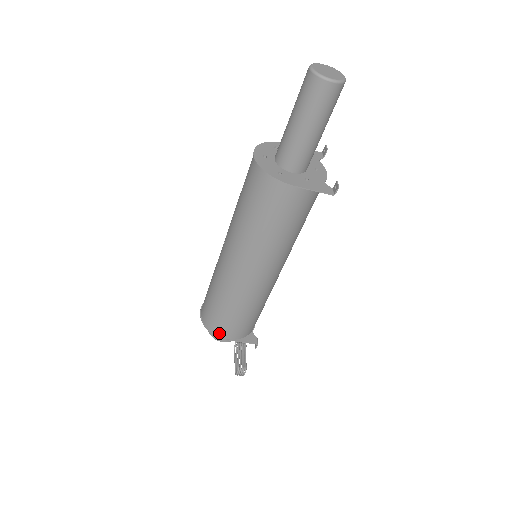
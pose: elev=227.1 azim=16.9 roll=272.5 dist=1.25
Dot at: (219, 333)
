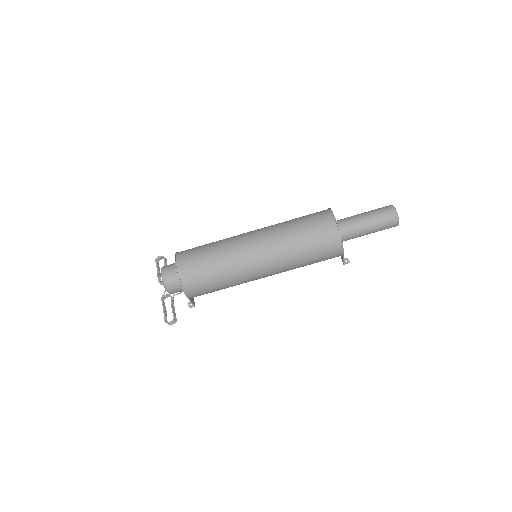
Dot at: (189, 291)
